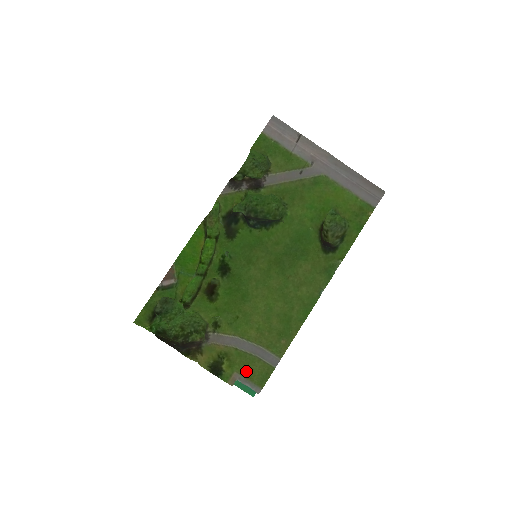
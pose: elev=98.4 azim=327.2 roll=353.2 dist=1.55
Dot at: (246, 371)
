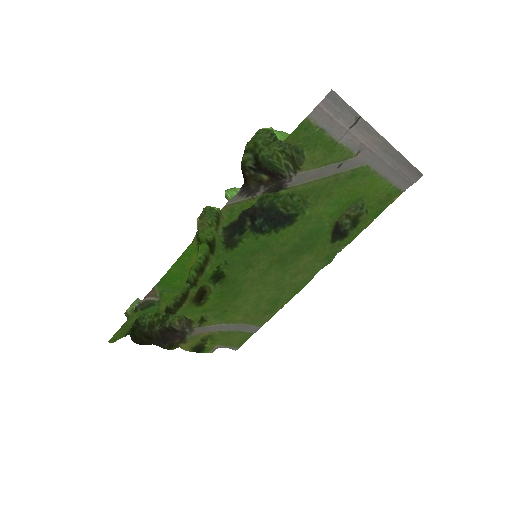
Dot at: (227, 342)
